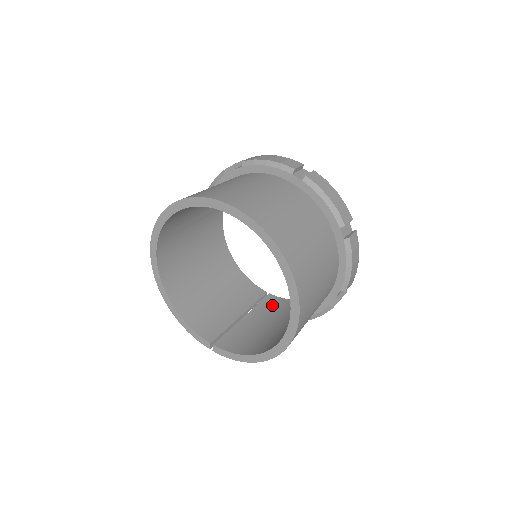
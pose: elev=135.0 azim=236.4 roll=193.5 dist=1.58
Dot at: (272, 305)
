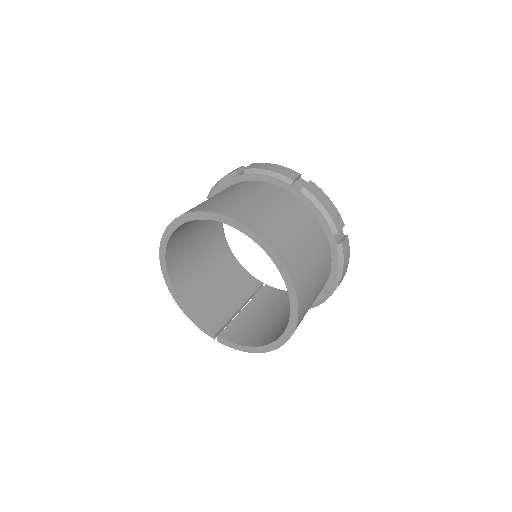
Dot at: (269, 296)
